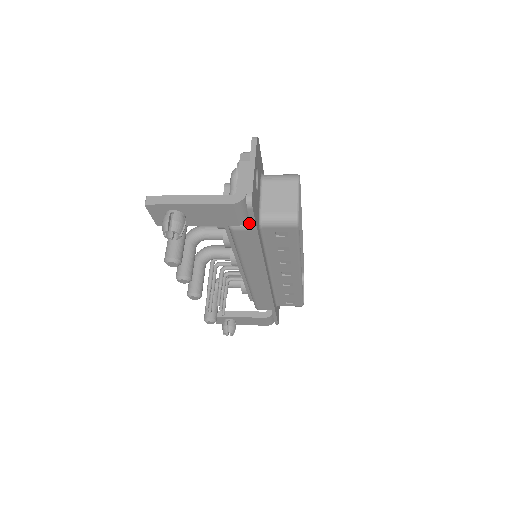
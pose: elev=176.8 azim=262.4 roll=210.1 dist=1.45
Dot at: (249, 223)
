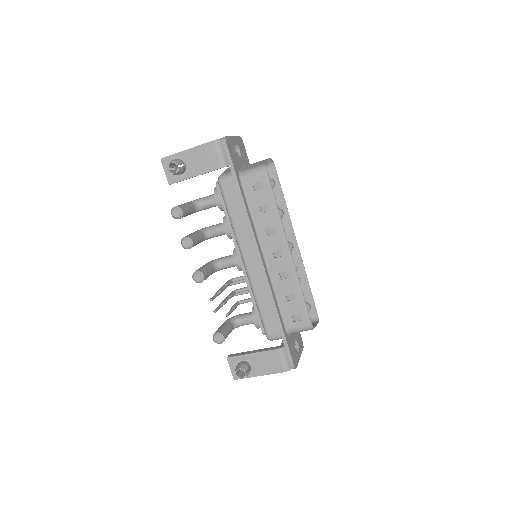
Dot at: (231, 174)
